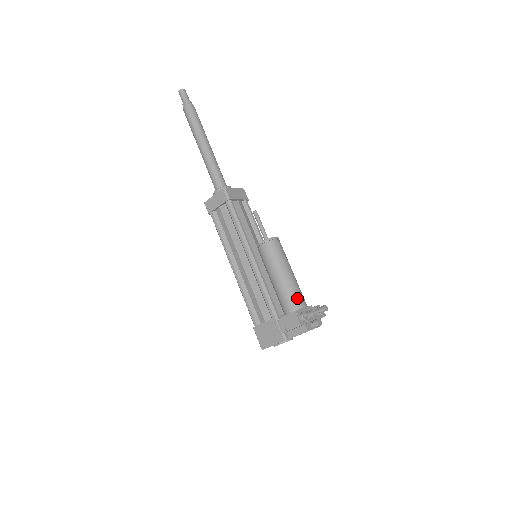
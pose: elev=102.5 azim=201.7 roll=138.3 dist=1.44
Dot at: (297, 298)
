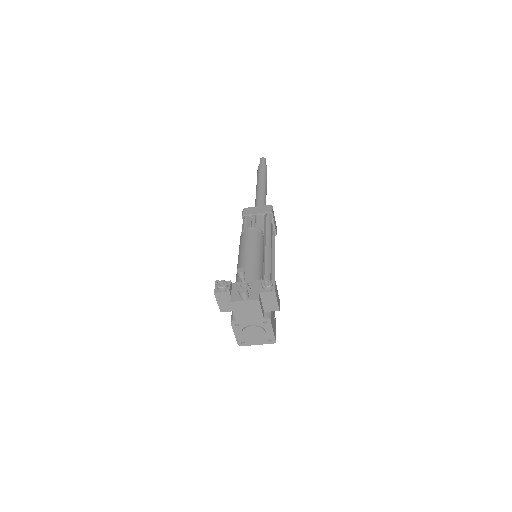
Dot at: occluded
